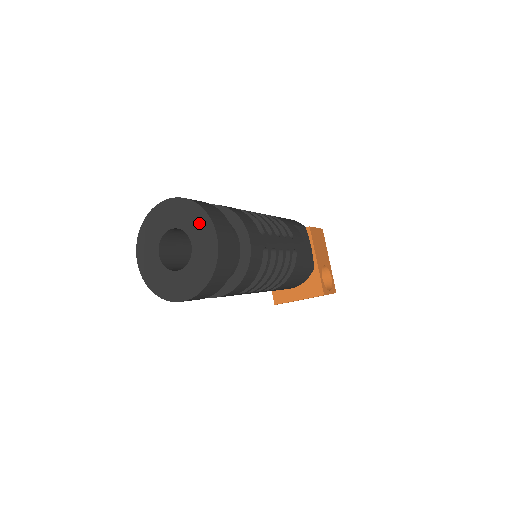
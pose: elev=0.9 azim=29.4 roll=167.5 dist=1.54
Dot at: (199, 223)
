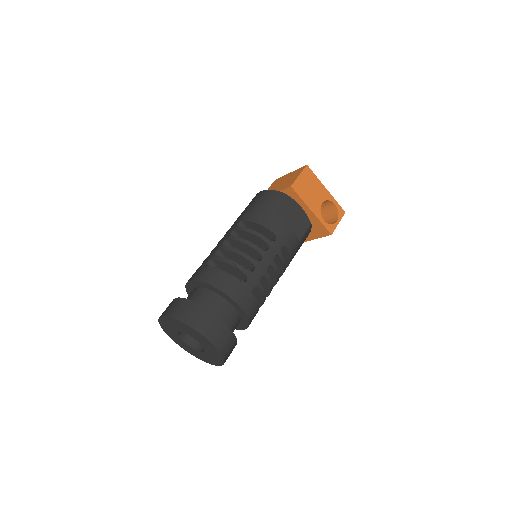
Dot at: (193, 333)
